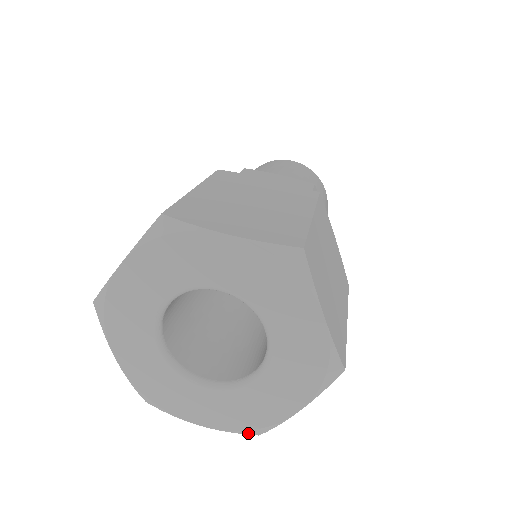
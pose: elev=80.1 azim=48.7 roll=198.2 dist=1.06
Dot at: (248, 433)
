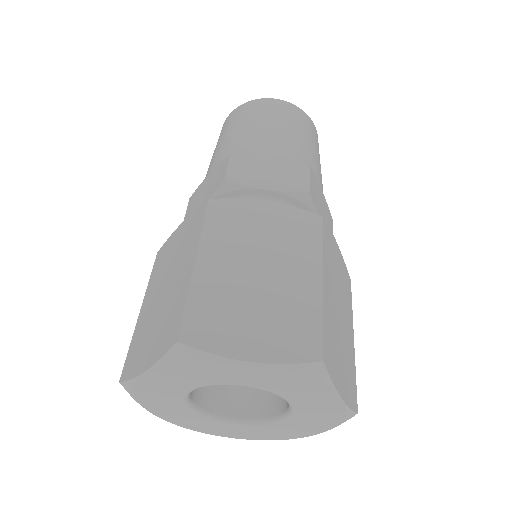
Dot at: occluded
